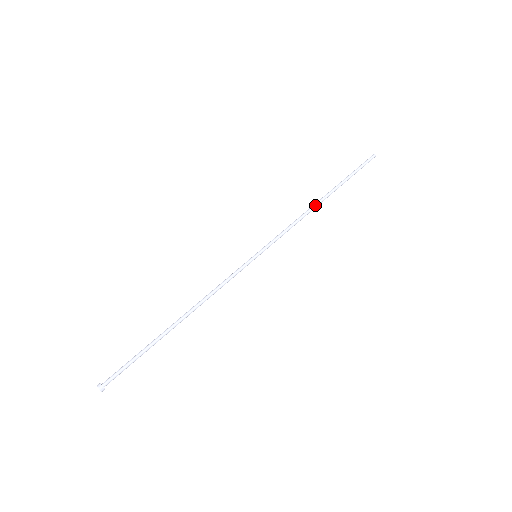
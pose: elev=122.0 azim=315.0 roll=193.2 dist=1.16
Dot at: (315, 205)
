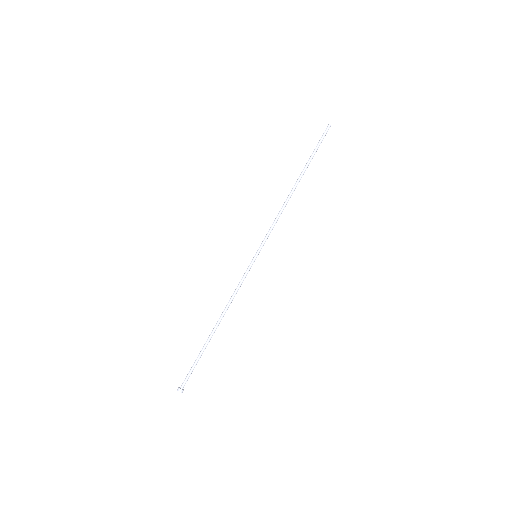
Dot at: occluded
